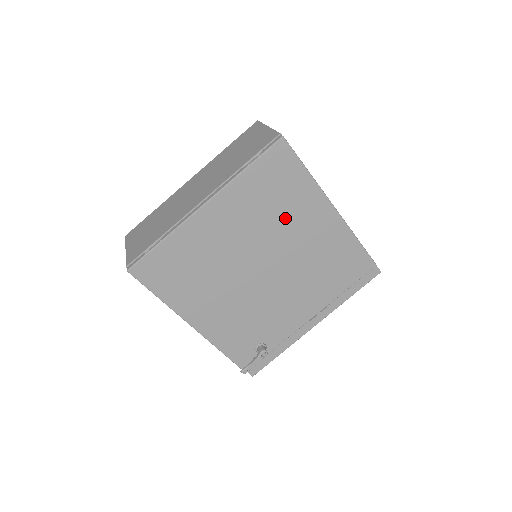
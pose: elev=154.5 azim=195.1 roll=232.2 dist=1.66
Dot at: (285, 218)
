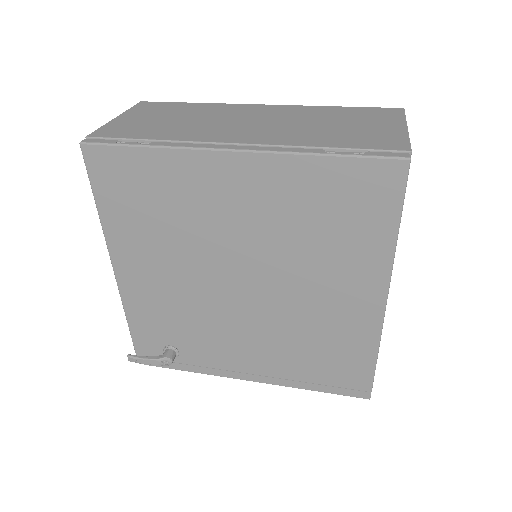
Dot at: (317, 255)
